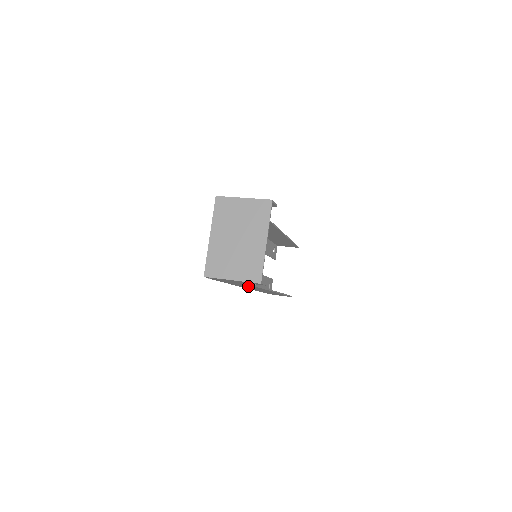
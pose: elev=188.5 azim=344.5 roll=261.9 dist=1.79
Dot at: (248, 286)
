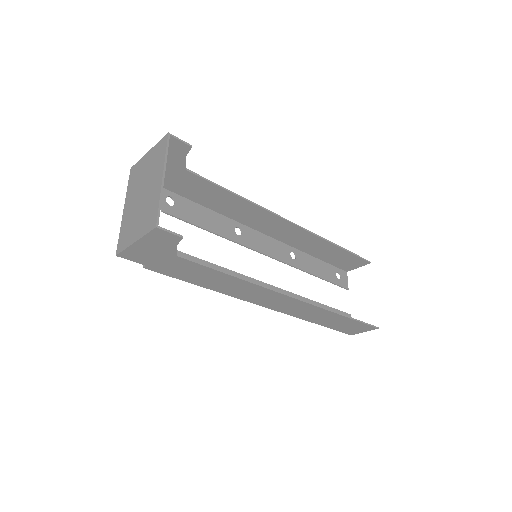
Dot at: (229, 283)
